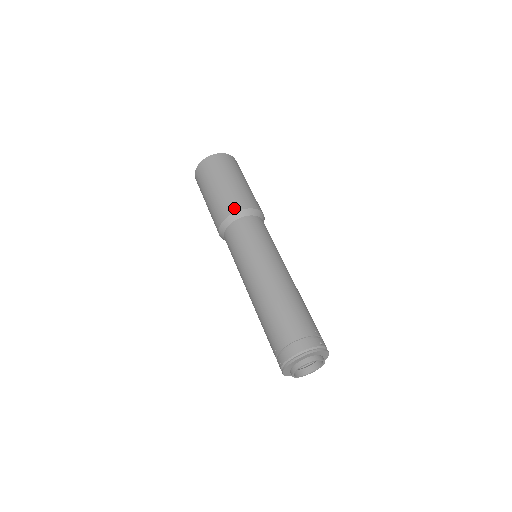
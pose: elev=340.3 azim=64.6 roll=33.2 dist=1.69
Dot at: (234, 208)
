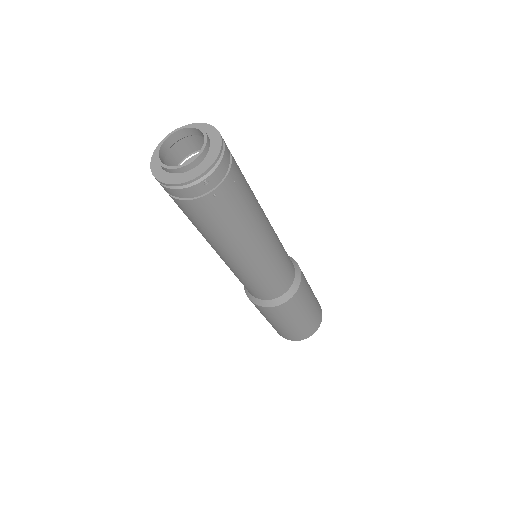
Dot at: occluded
